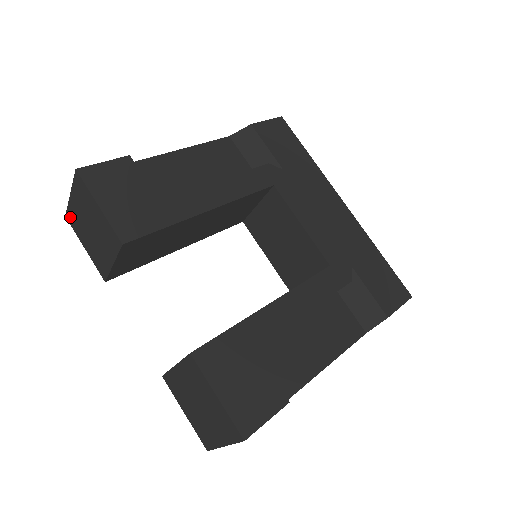
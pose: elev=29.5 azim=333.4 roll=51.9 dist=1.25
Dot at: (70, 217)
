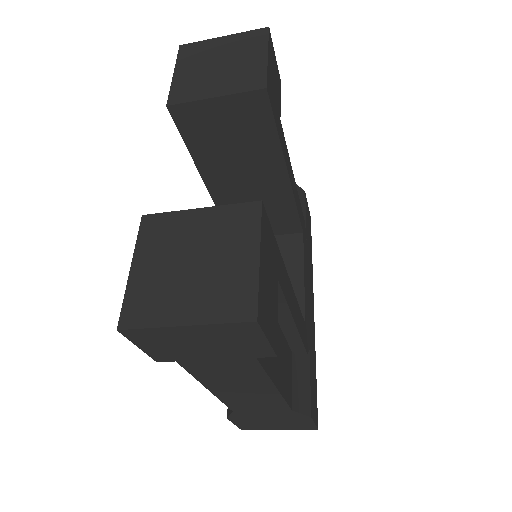
Dot at: (190, 48)
